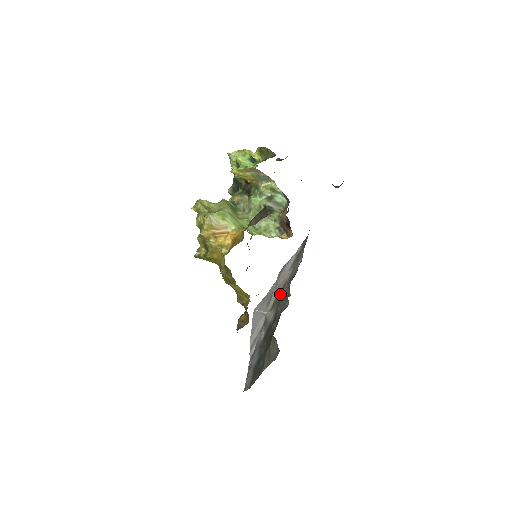
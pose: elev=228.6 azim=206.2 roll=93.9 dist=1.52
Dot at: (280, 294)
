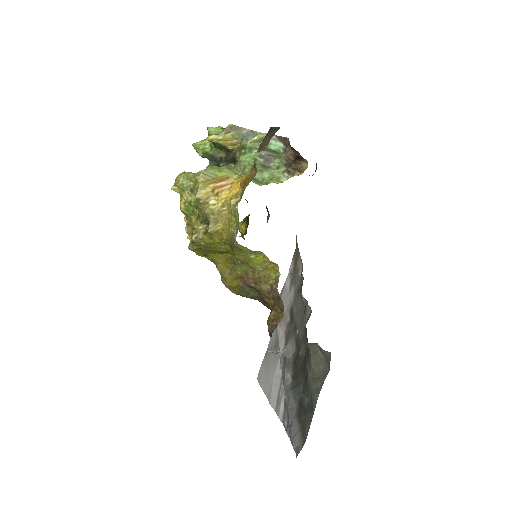
Dot at: (290, 320)
